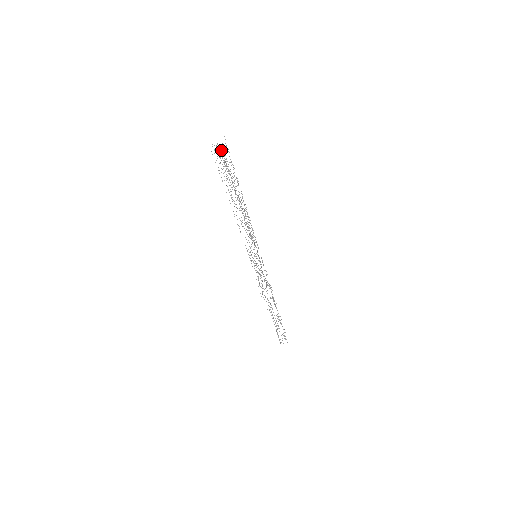
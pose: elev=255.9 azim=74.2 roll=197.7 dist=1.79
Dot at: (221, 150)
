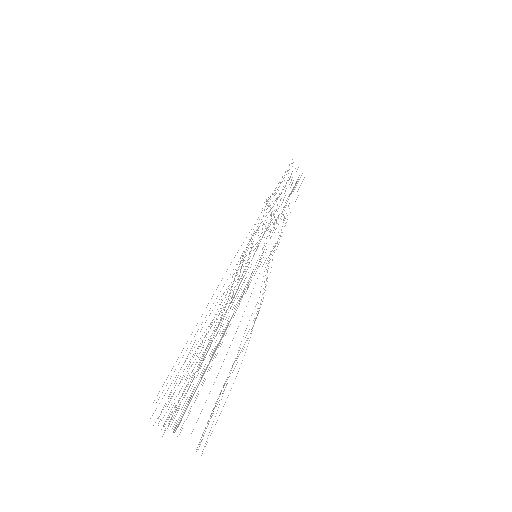
Dot at: occluded
